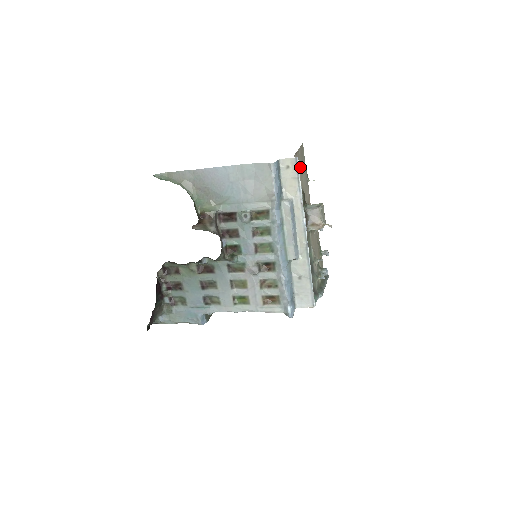
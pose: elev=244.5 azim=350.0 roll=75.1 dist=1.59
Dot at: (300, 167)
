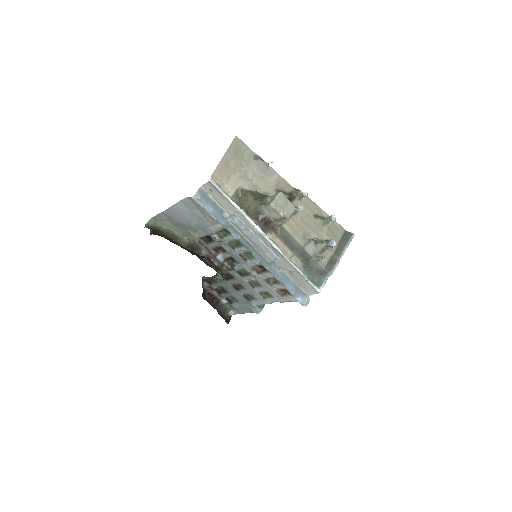
Dot at: (237, 170)
